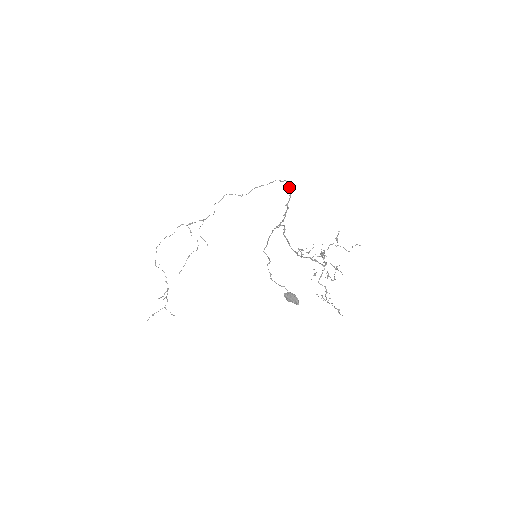
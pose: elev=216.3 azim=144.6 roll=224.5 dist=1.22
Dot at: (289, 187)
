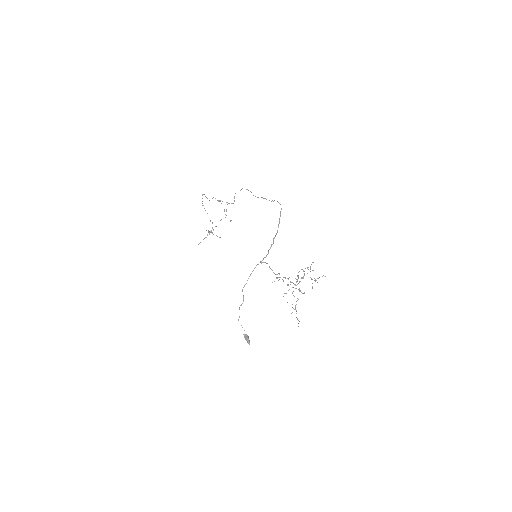
Dot at: (279, 221)
